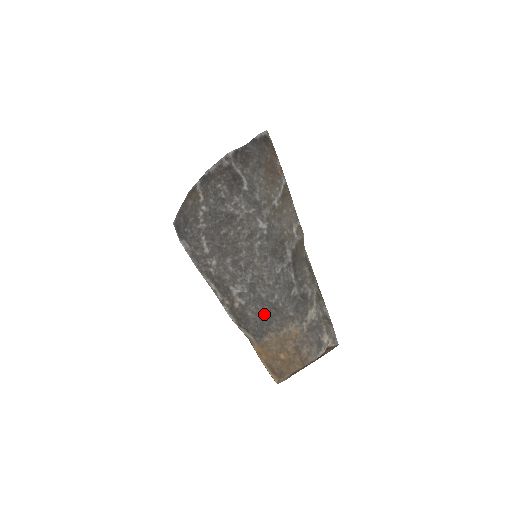
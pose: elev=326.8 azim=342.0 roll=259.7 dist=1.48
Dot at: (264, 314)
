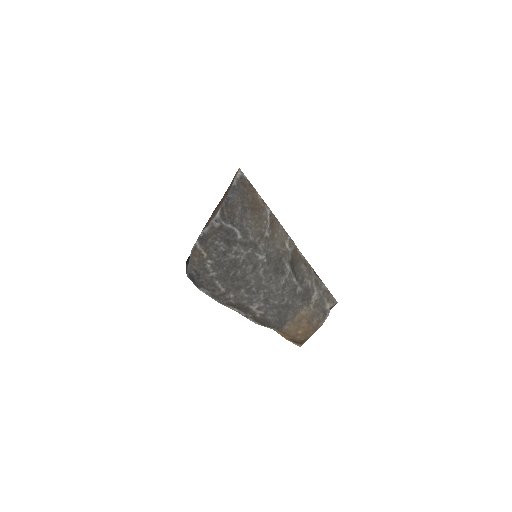
Dot at: (280, 313)
